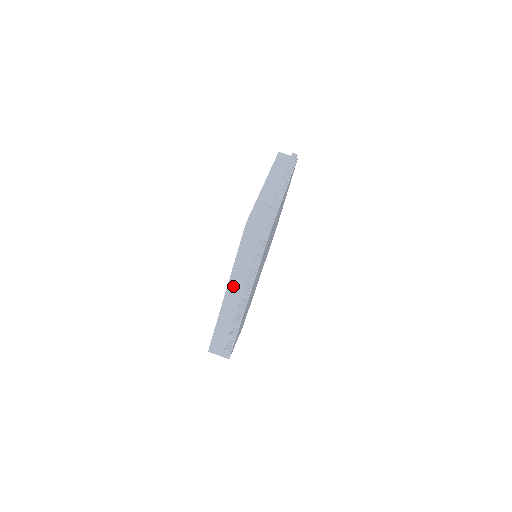
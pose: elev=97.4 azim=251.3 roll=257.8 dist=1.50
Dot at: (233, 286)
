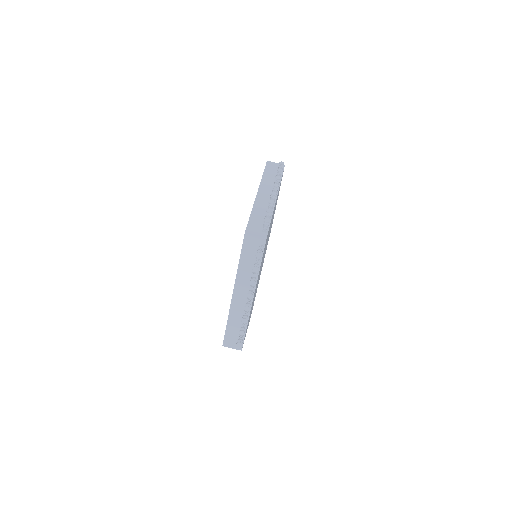
Dot at: (239, 288)
